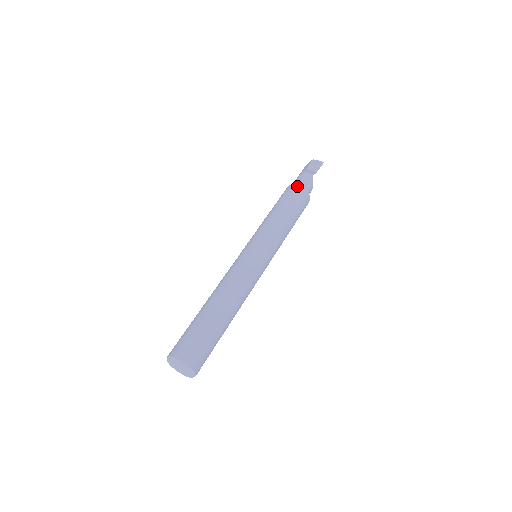
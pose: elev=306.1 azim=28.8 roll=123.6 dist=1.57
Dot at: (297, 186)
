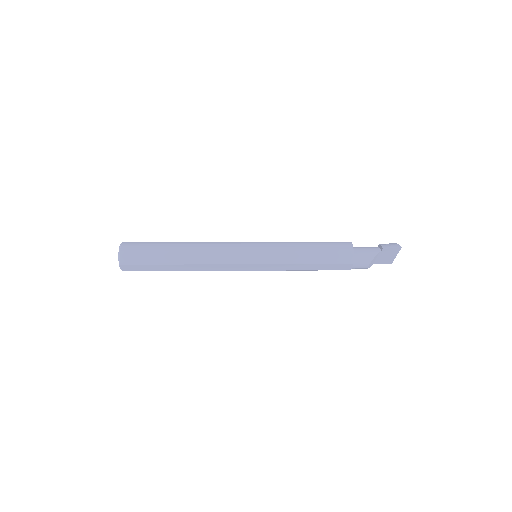
Dot at: (349, 242)
